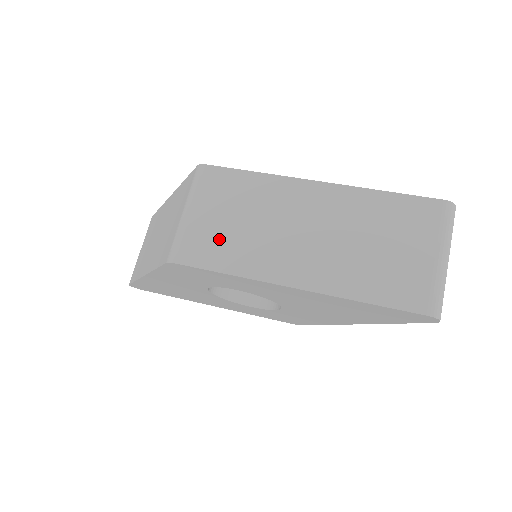
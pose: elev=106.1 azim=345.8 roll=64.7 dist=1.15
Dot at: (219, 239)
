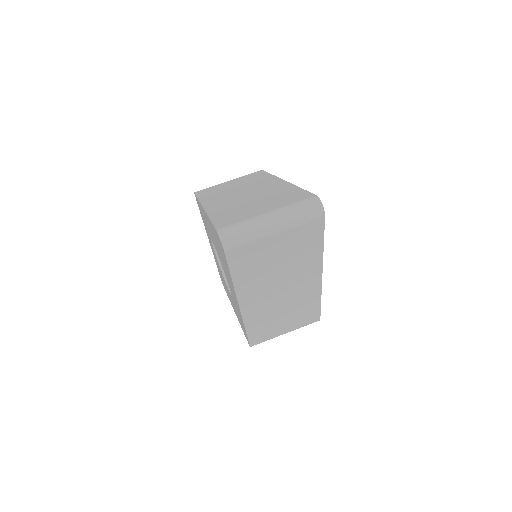
Dot at: (218, 189)
